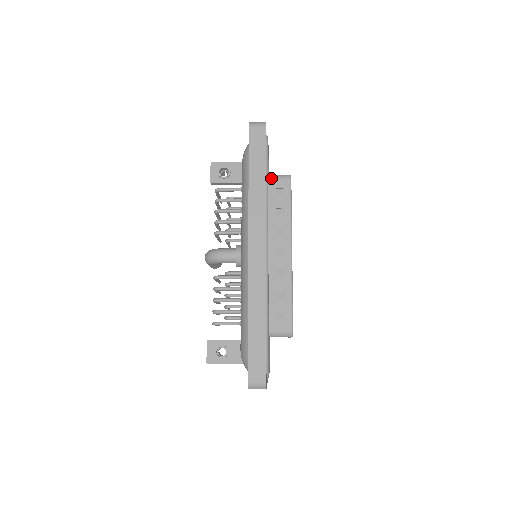
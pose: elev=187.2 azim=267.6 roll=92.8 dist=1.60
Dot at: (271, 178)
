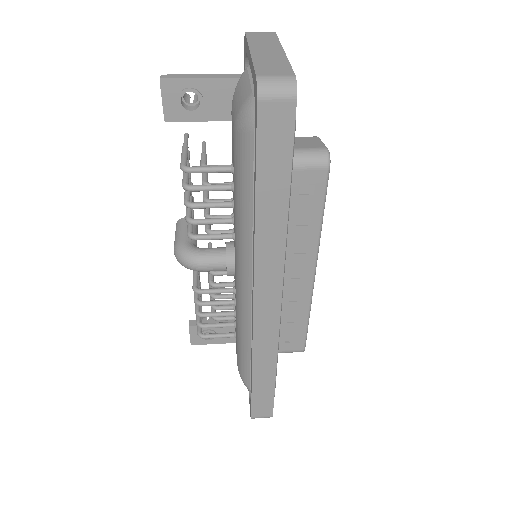
Dot at: occluded
